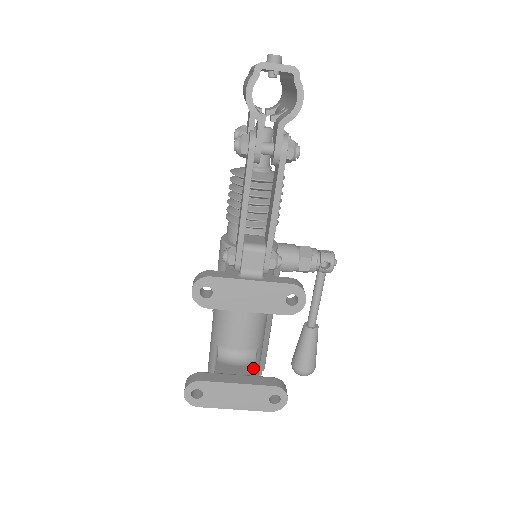
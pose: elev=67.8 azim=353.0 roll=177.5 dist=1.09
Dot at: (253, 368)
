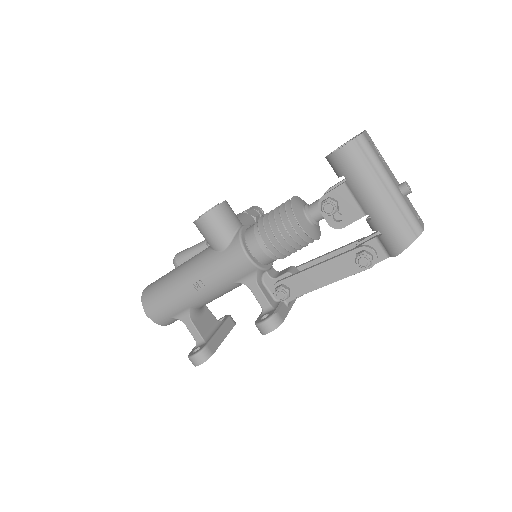
Dot at: (209, 312)
